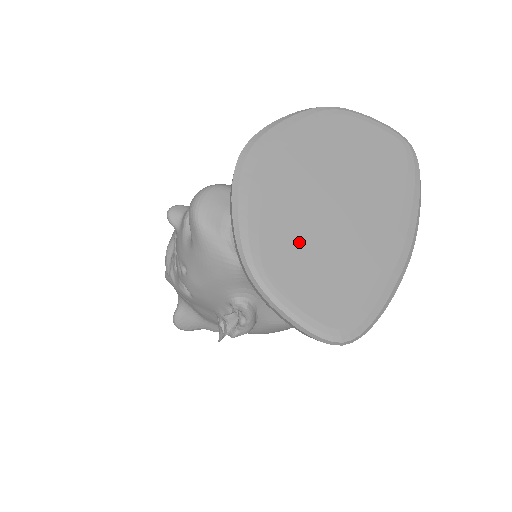
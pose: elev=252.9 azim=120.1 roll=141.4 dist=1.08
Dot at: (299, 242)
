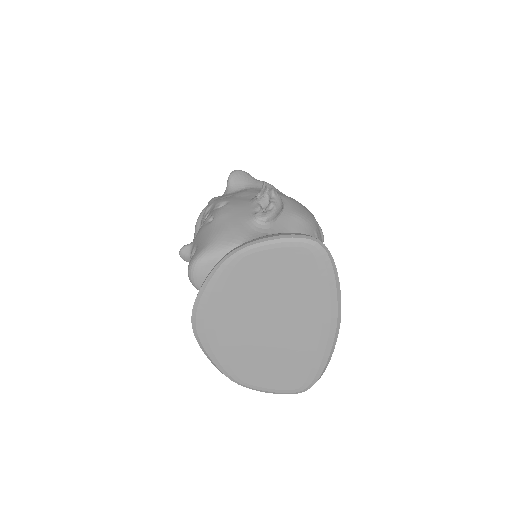
Dot at: (255, 358)
